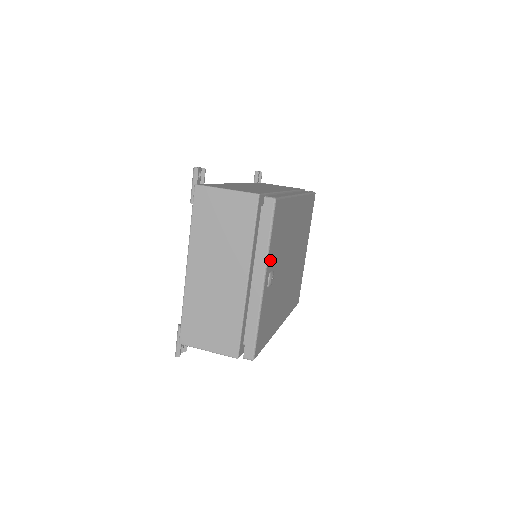
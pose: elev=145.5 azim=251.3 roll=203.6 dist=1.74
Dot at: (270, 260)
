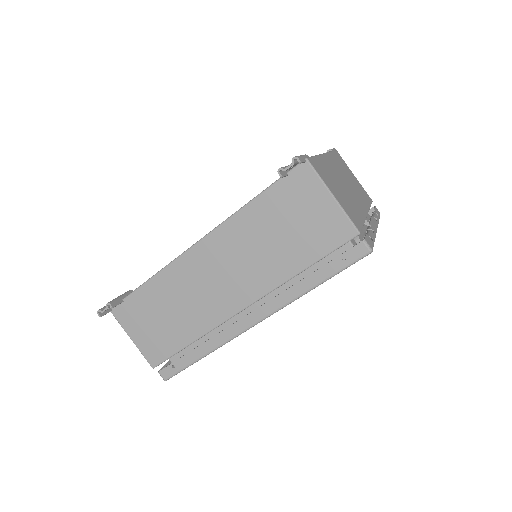
Dot at: occluded
